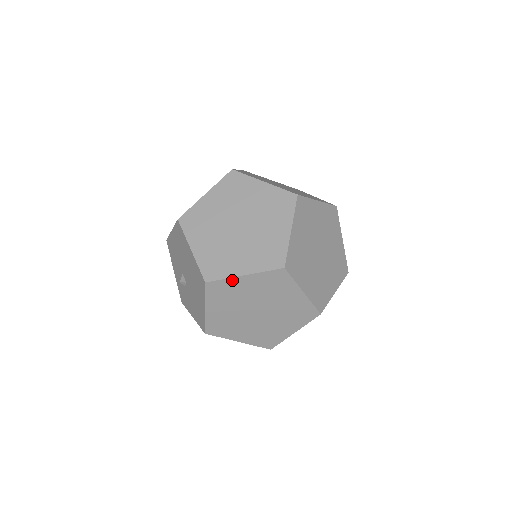
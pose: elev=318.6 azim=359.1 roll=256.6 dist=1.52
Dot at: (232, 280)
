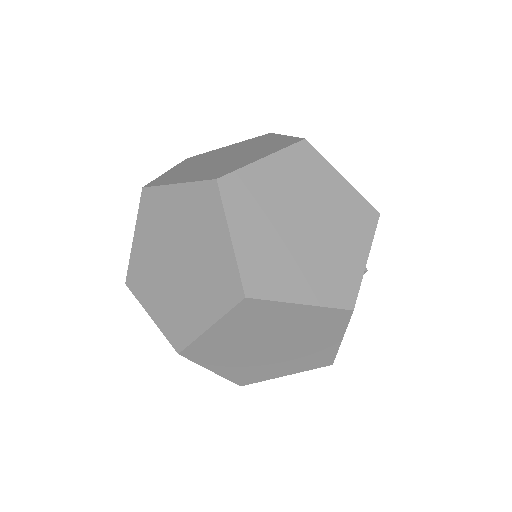
Dot at: (165, 190)
